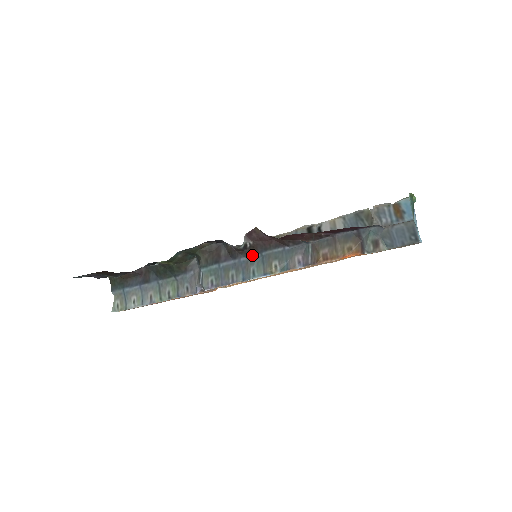
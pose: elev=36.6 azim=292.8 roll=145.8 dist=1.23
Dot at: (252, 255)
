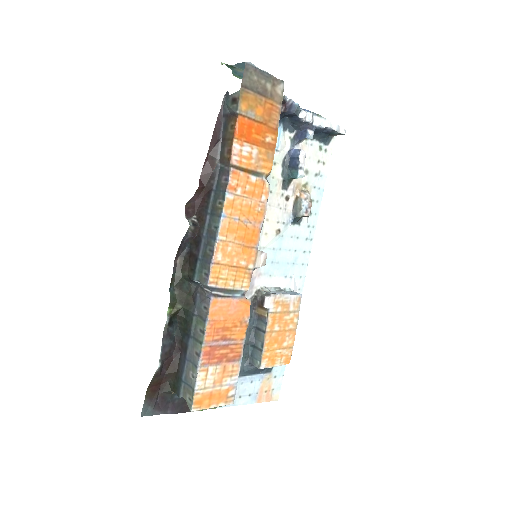
Dot at: (205, 223)
